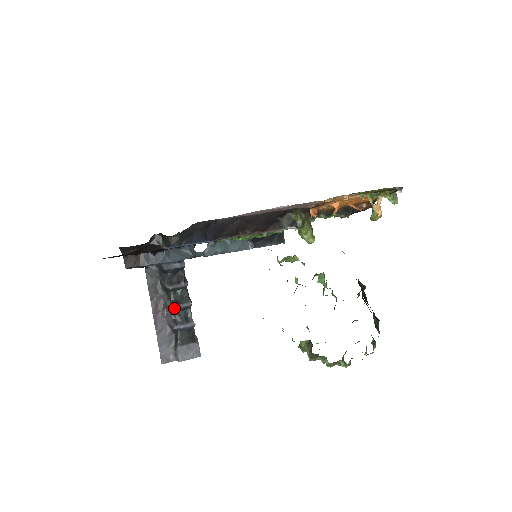
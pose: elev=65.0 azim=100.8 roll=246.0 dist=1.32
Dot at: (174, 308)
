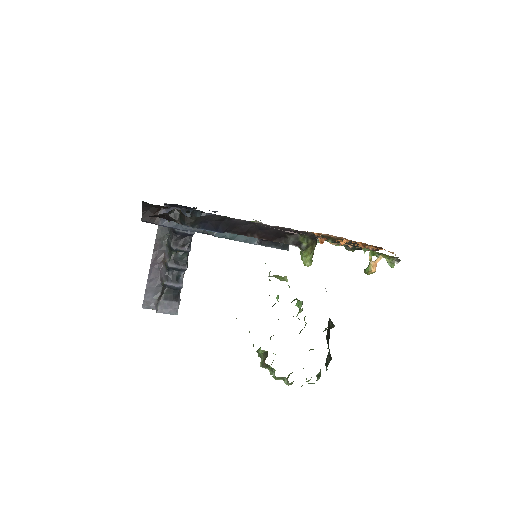
Dot at: (171, 266)
